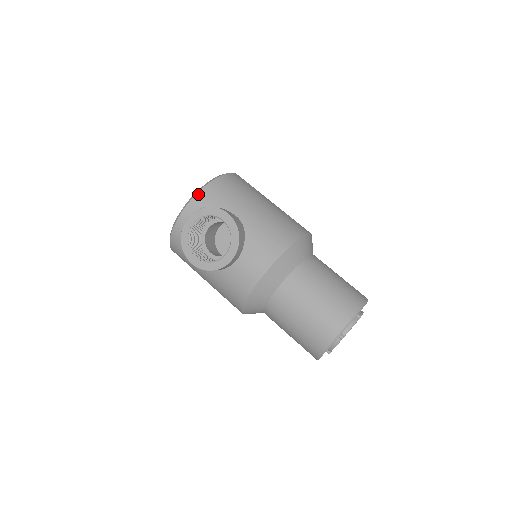
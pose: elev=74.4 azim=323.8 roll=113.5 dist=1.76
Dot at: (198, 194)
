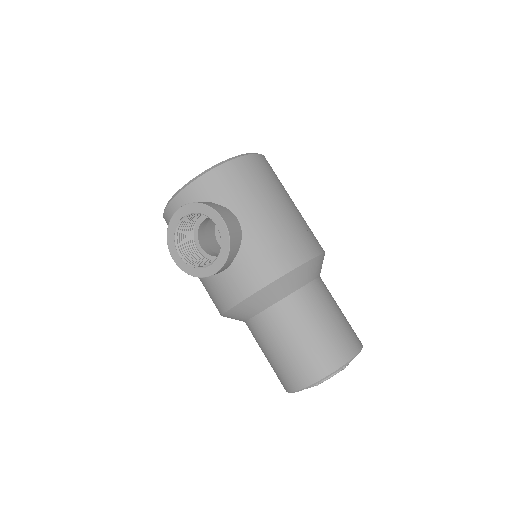
Dot at: (201, 177)
